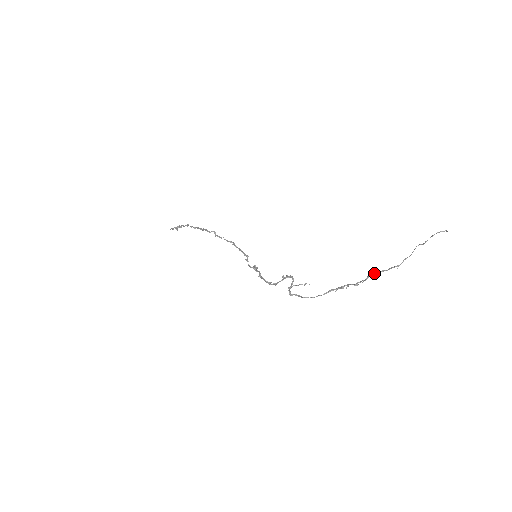
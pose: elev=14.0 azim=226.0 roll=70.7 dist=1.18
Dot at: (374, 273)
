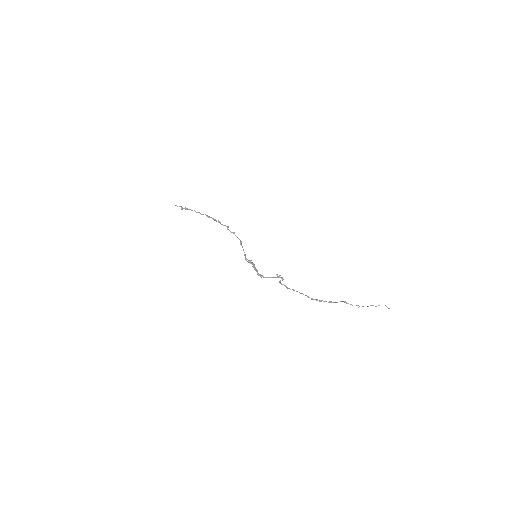
Dot at: (344, 302)
